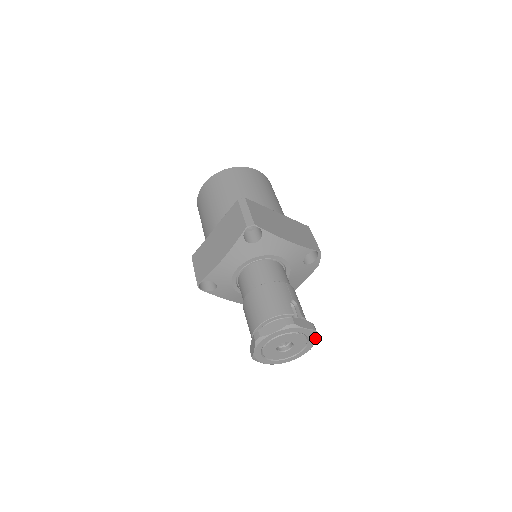
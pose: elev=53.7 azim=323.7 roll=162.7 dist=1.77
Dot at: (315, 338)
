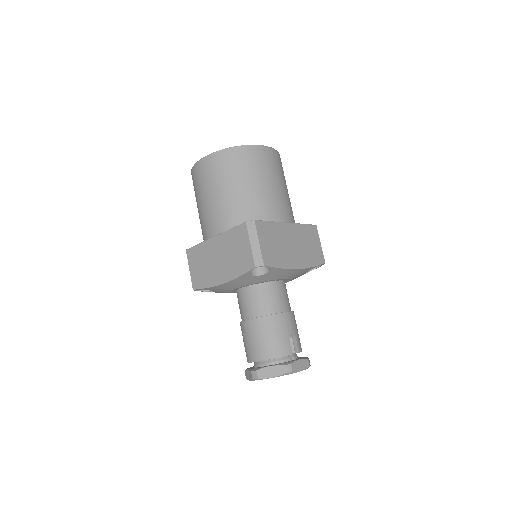
Dot at: occluded
